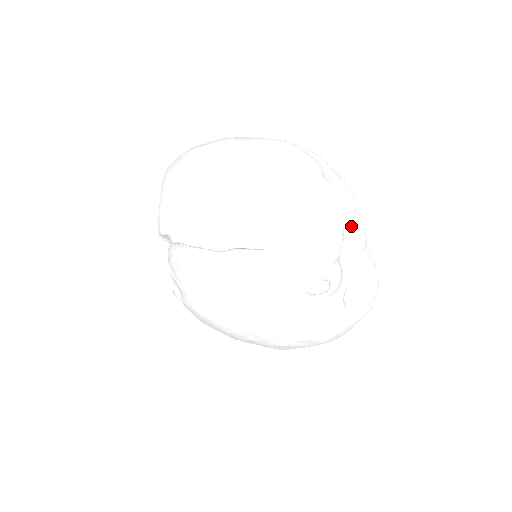
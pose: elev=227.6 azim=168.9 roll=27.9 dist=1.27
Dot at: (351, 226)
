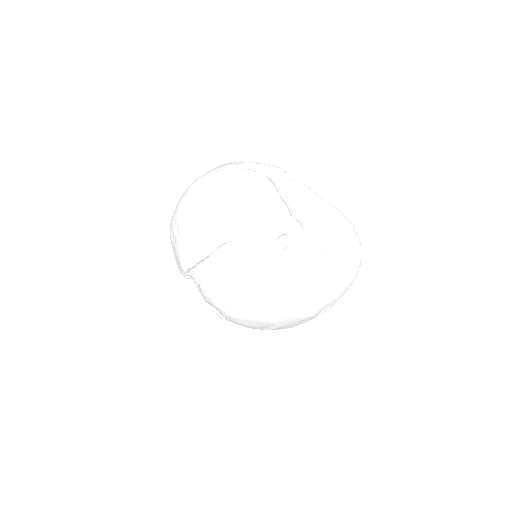
Dot at: (293, 192)
